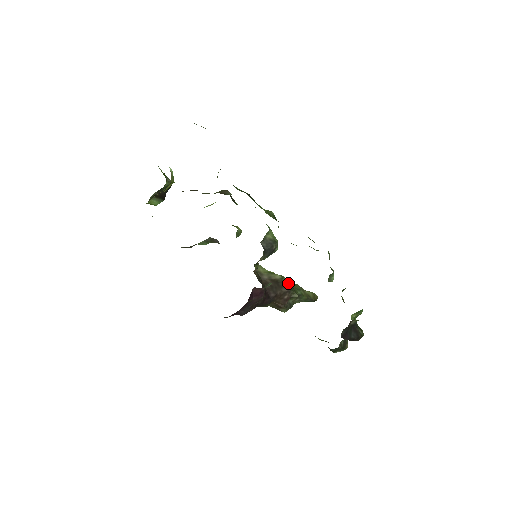
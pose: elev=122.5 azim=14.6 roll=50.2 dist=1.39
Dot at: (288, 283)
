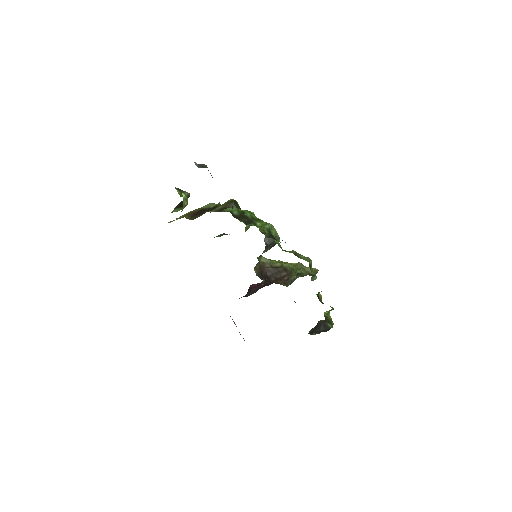
Dot at: (288, 268)
